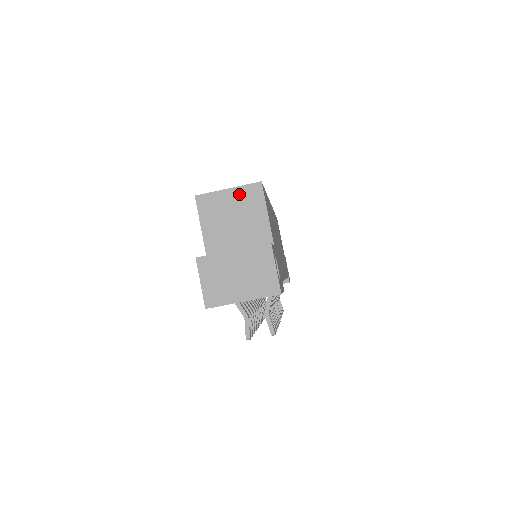
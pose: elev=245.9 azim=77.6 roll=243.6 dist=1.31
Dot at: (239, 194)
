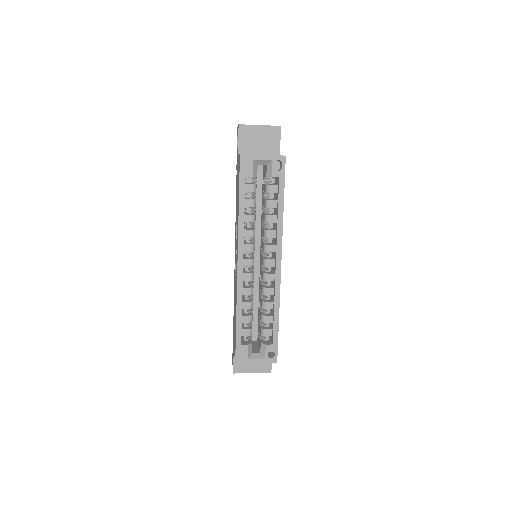
Dot at: (262, 361)
